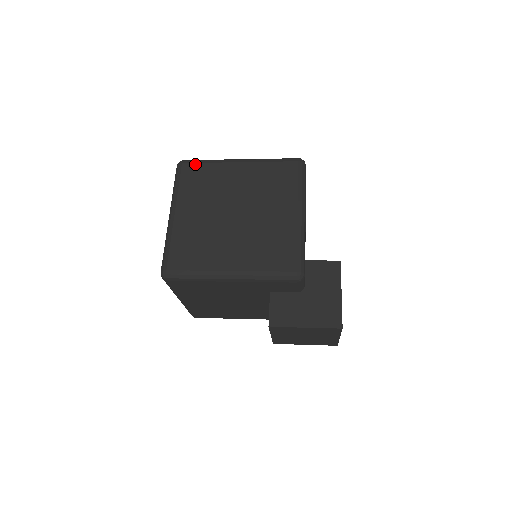
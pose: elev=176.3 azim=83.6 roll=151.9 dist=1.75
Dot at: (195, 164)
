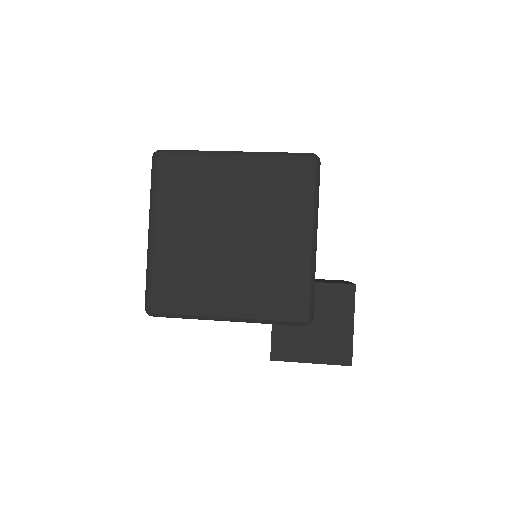
Dot at: (175, 159)
